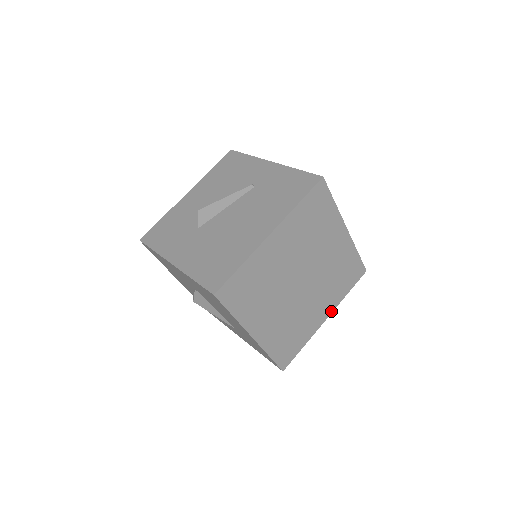
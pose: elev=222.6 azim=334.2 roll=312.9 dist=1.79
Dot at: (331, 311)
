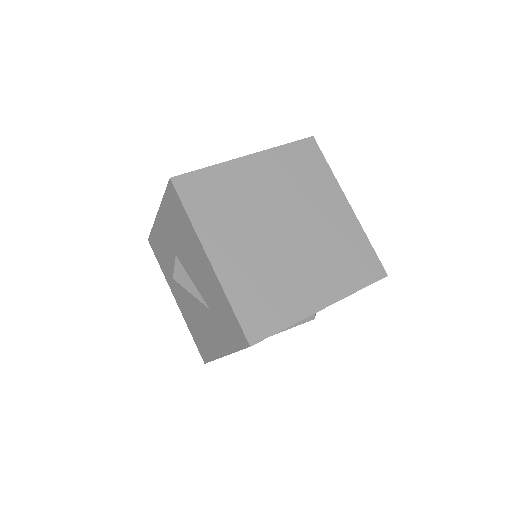
Dot at: (333, 300)
